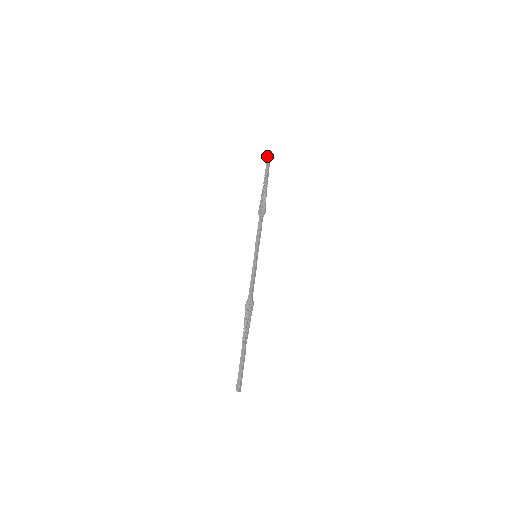
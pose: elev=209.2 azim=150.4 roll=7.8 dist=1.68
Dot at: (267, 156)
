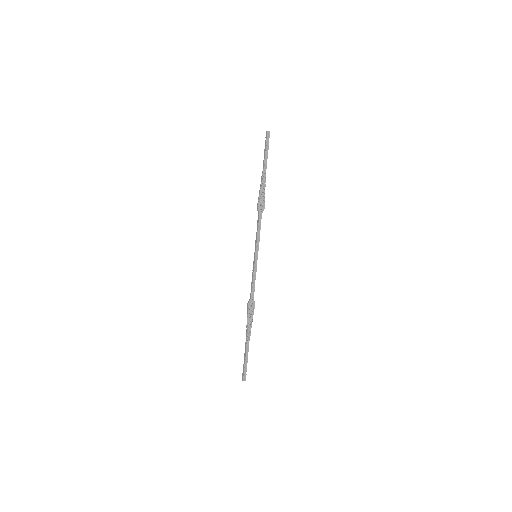
Dot at: (267, 138)
